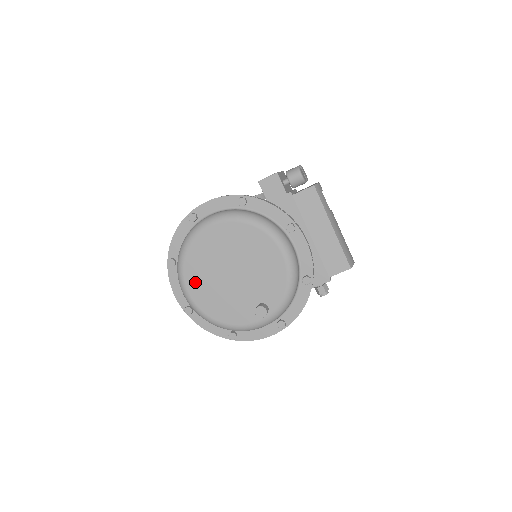
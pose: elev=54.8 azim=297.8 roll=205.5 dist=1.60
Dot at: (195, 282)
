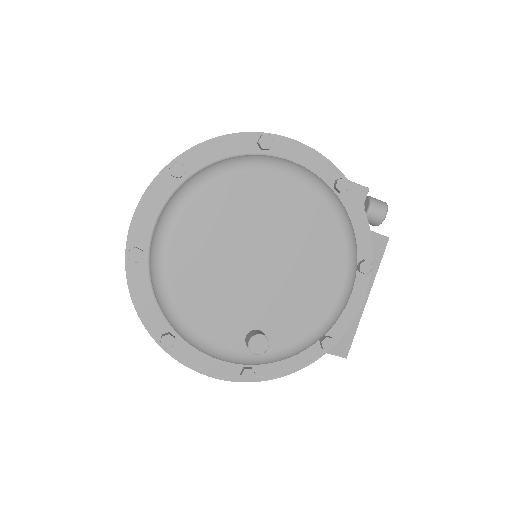
Dot at: (198, 227)
